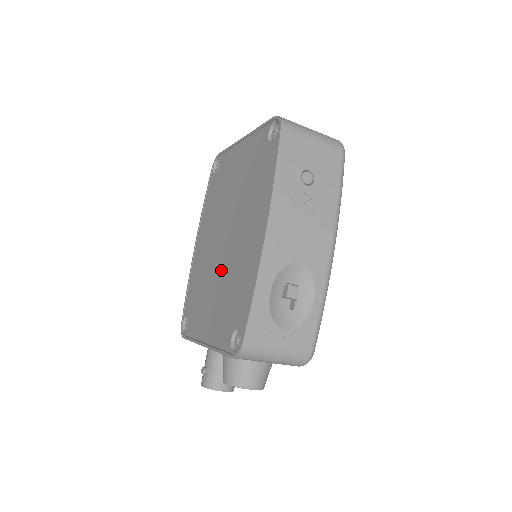
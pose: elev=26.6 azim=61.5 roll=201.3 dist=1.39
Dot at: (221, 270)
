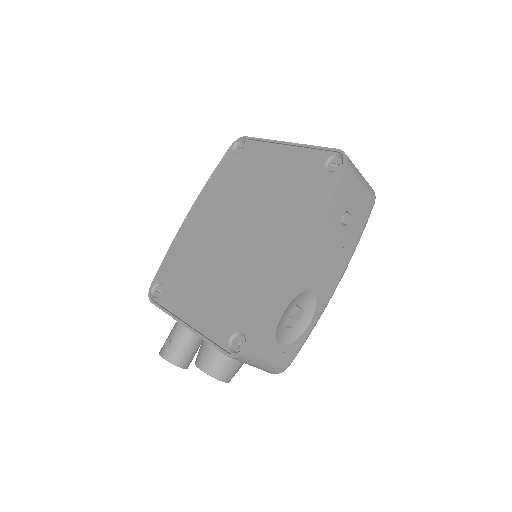
Dot at: (227, 262)
